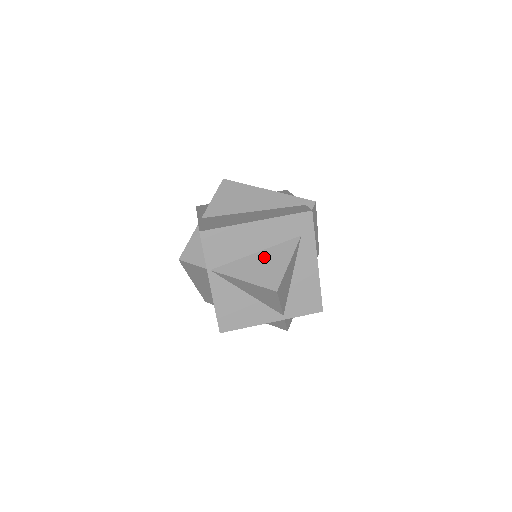
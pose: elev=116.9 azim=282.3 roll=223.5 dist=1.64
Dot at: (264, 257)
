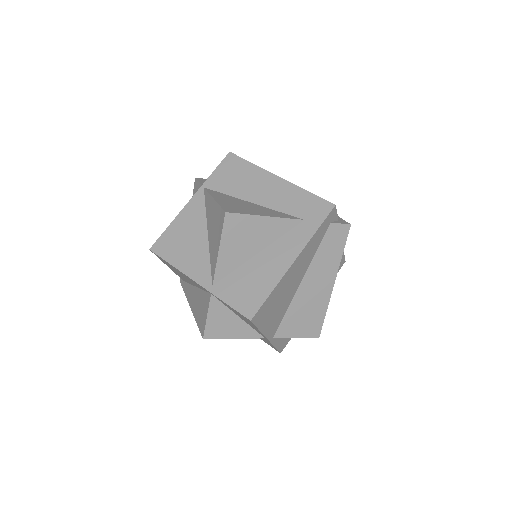
Dot at: (253, 206)
